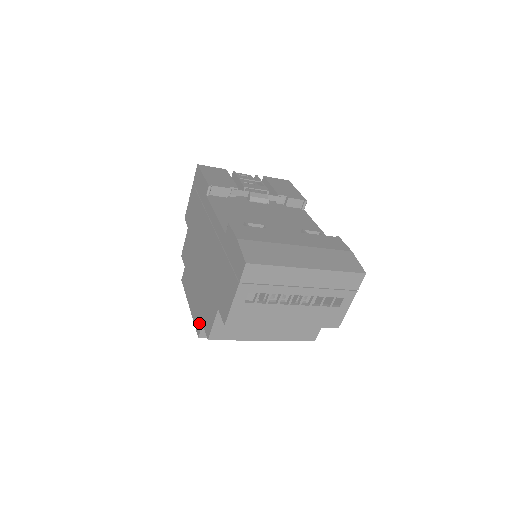
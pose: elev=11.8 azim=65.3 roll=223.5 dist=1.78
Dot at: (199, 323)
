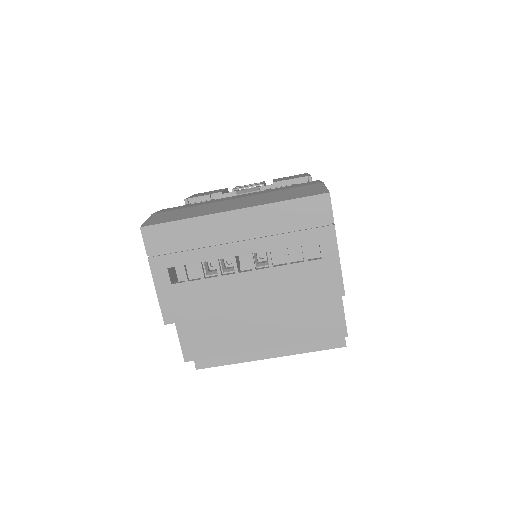
Dot at: occluded
